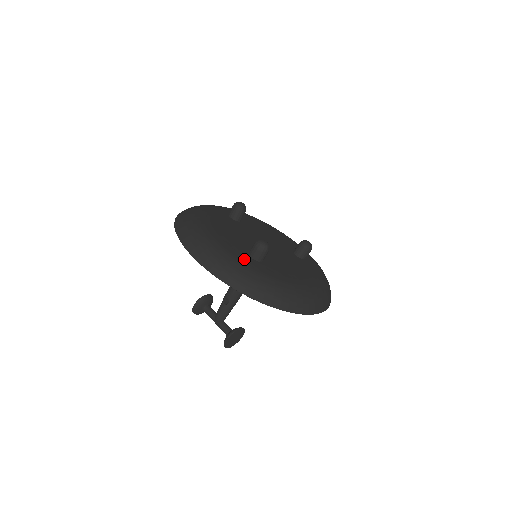
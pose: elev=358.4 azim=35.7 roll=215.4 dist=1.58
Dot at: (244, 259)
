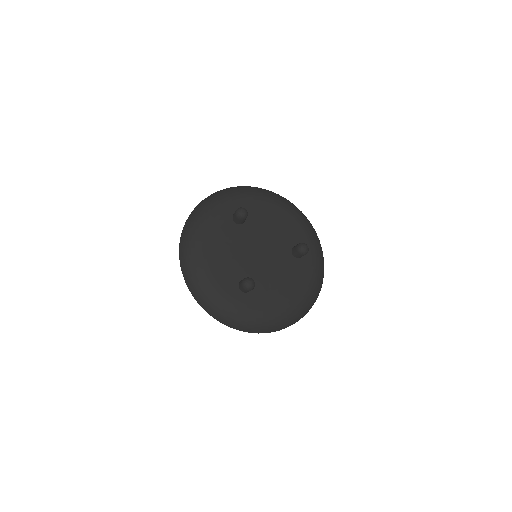
Dot at: (232, 296)
